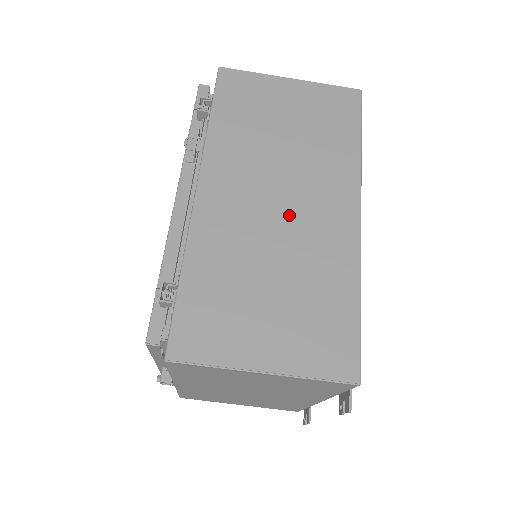
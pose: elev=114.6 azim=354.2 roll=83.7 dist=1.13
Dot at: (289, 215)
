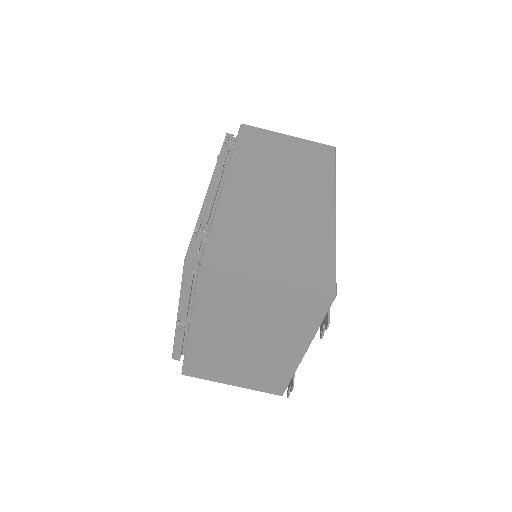
Dot at: (287, 201)
